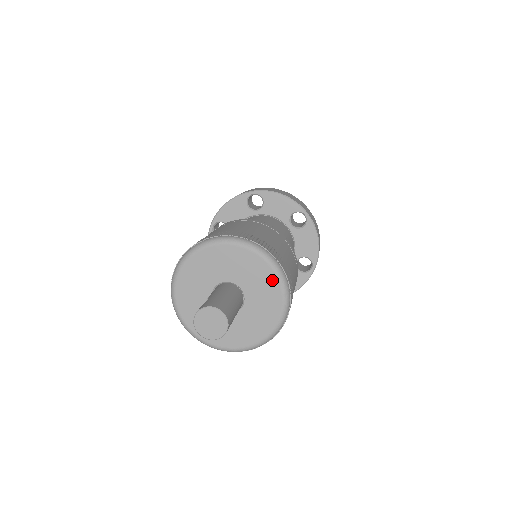
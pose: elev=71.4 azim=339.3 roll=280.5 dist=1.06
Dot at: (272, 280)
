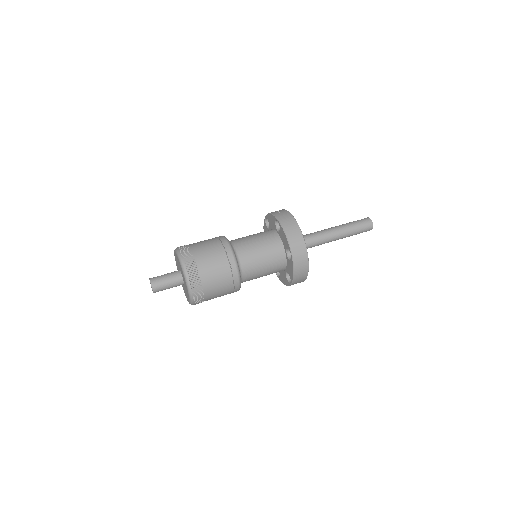
Dot at: (187, 287)
